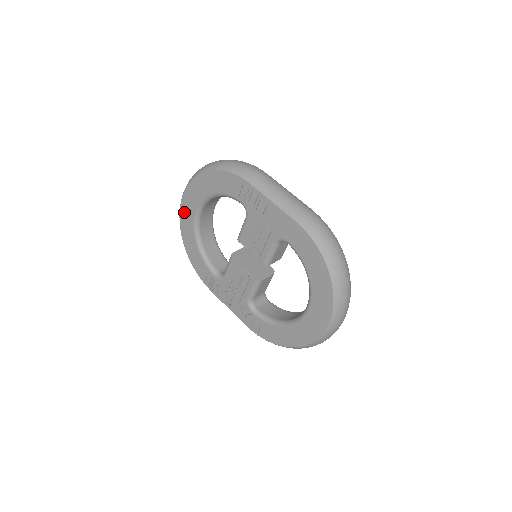
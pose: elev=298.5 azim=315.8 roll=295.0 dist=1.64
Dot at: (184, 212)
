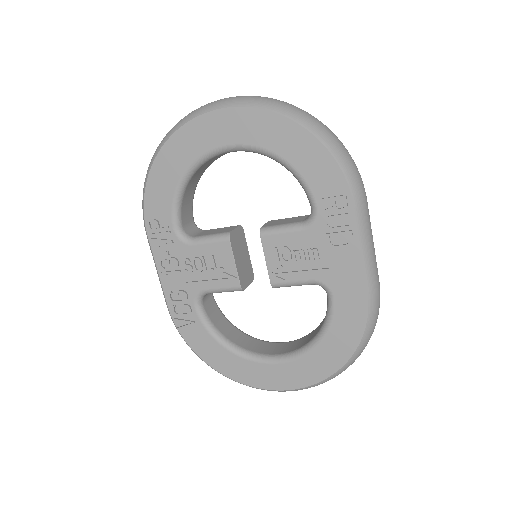
Dot at: (203, 126)
